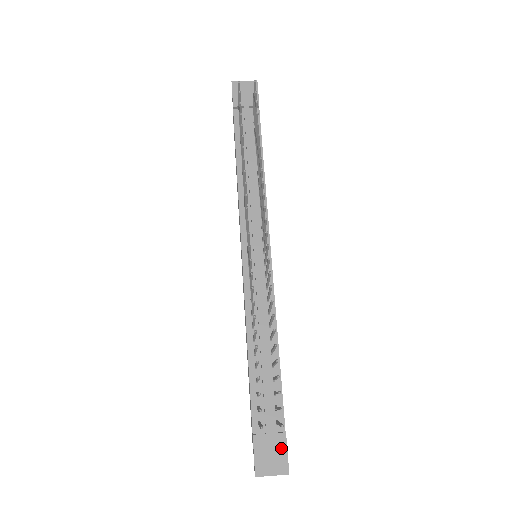
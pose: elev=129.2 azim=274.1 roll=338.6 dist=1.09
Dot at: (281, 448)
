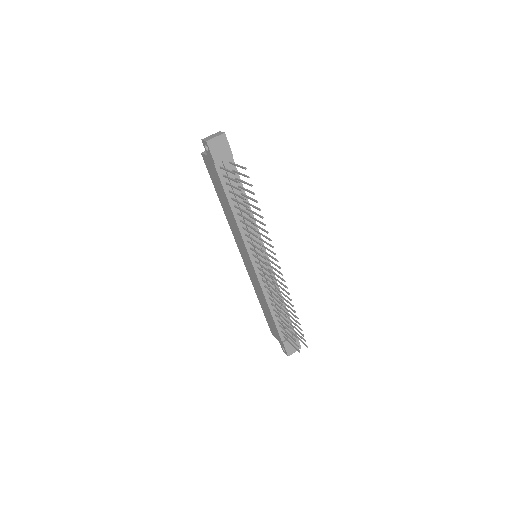
Dot at: (296, 341)
